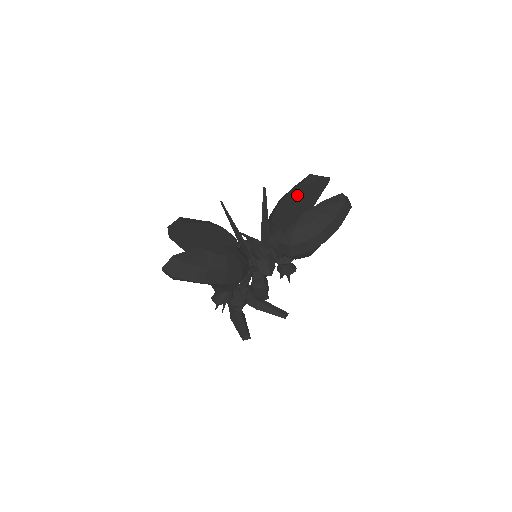
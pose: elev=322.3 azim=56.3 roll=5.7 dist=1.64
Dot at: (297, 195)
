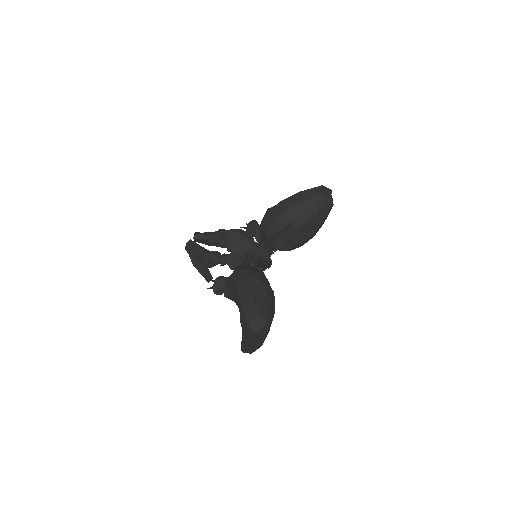
Dot at: (310, 219)
